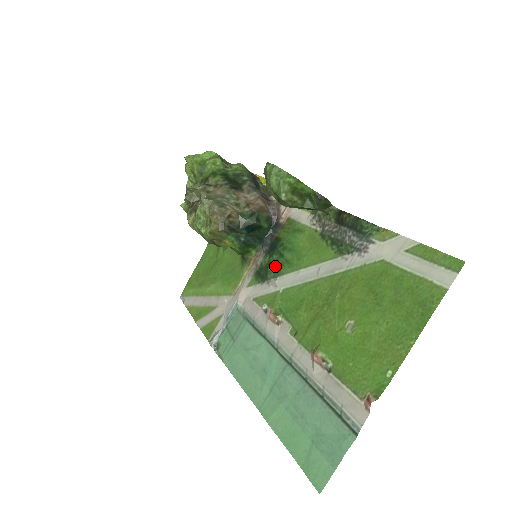
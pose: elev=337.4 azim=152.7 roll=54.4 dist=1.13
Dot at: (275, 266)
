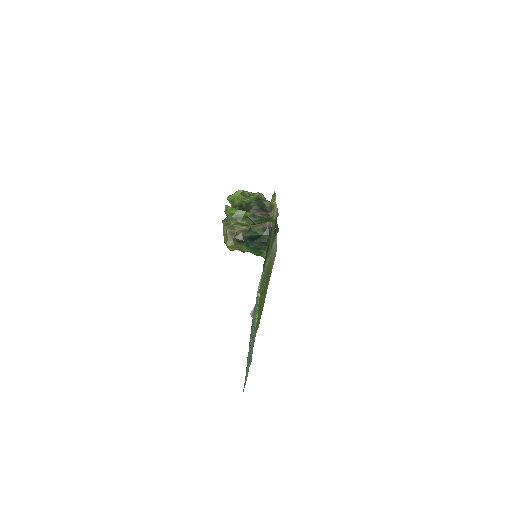
Dot at: occluded
